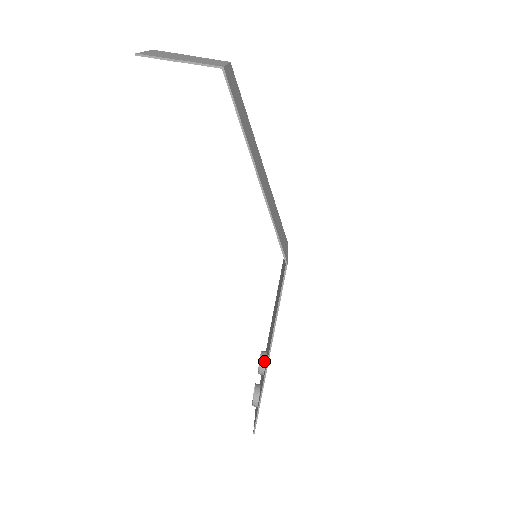
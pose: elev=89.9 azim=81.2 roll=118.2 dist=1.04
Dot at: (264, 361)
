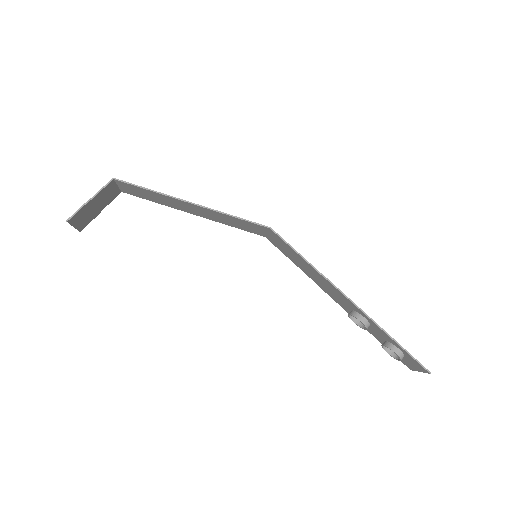
Dot at: (355, 313)
